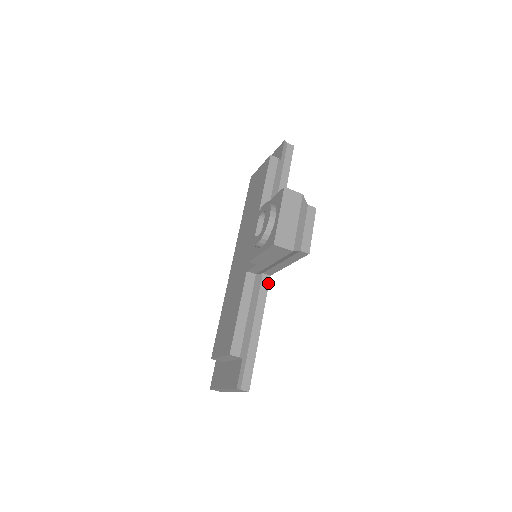
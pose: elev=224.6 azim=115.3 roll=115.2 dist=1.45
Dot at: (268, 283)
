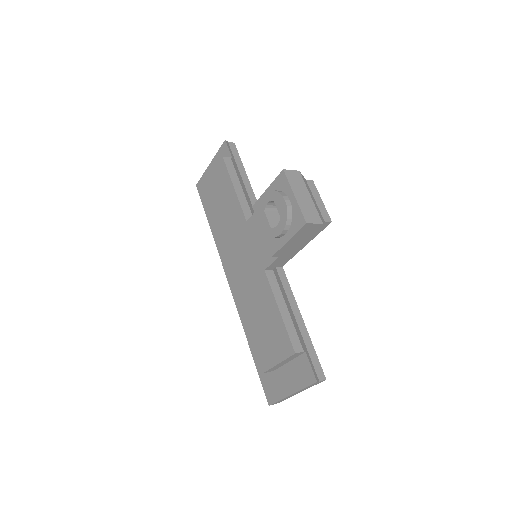
Dot at: (284, 274)
